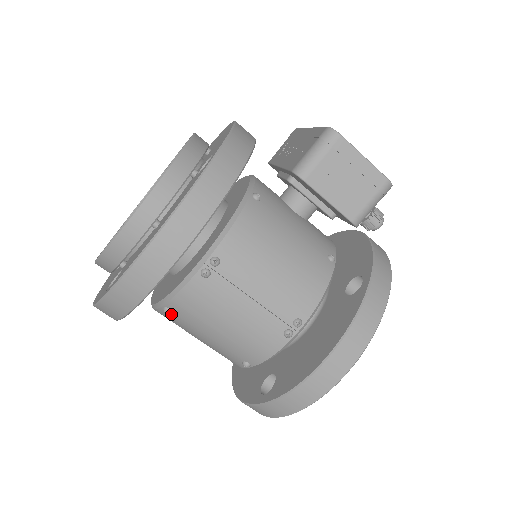
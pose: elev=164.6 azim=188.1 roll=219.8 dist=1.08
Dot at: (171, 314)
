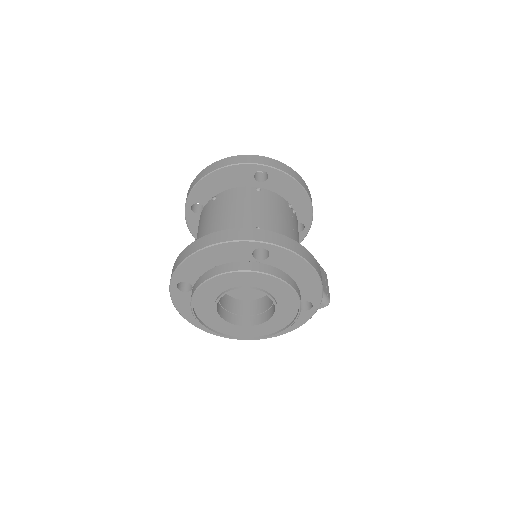
Dot at: (256, 192)
